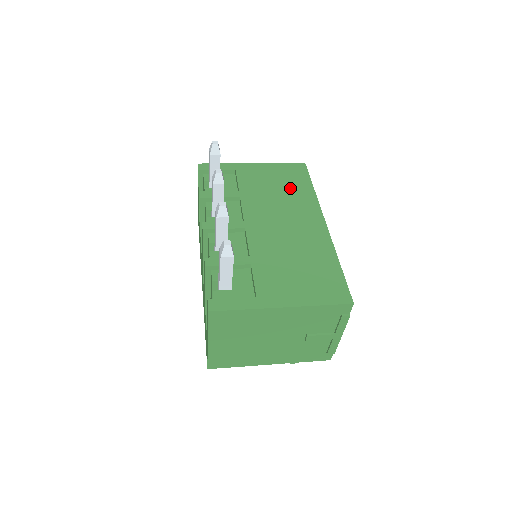
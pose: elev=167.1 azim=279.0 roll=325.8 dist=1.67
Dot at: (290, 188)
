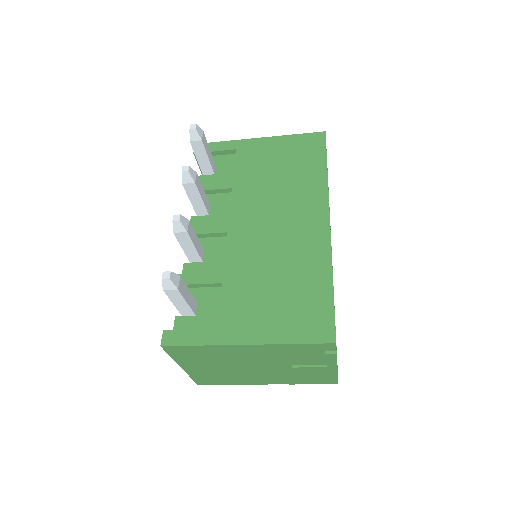
Dot at: (296, 171)
